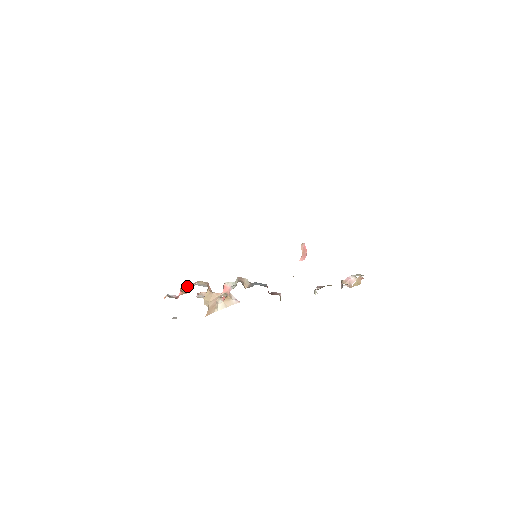
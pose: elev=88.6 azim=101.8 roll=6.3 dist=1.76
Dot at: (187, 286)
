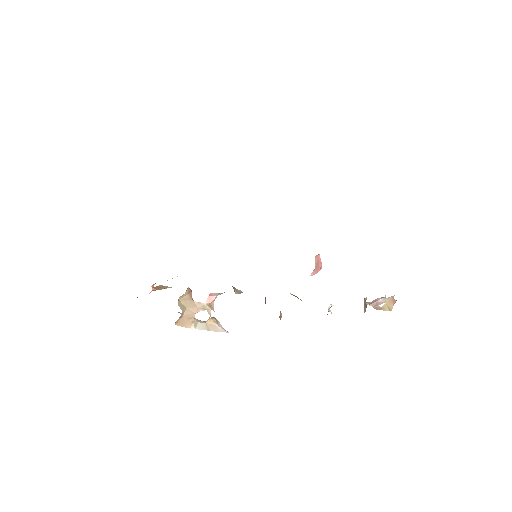
Dot at: (163, 287)
